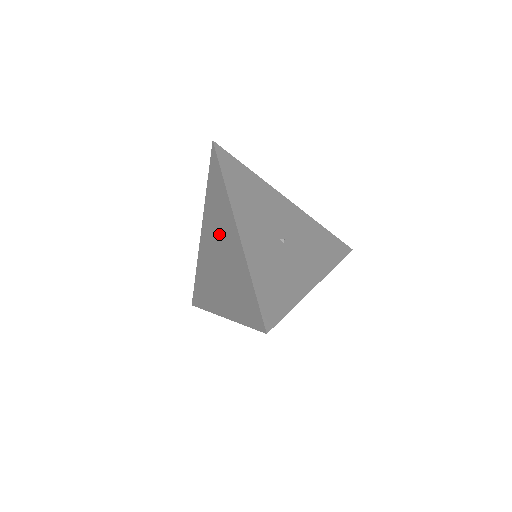
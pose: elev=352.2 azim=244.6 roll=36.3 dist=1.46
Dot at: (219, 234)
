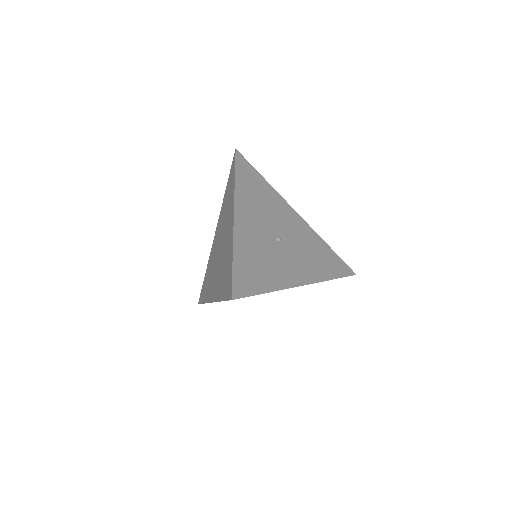
Dot at: (224, 227)
